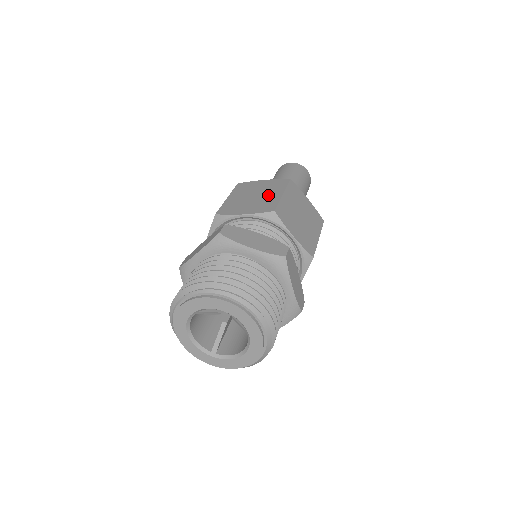
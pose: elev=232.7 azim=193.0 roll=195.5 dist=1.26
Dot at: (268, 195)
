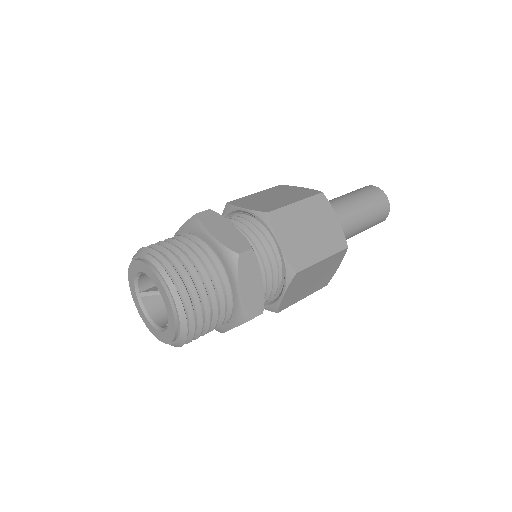
Dot at: occluded
